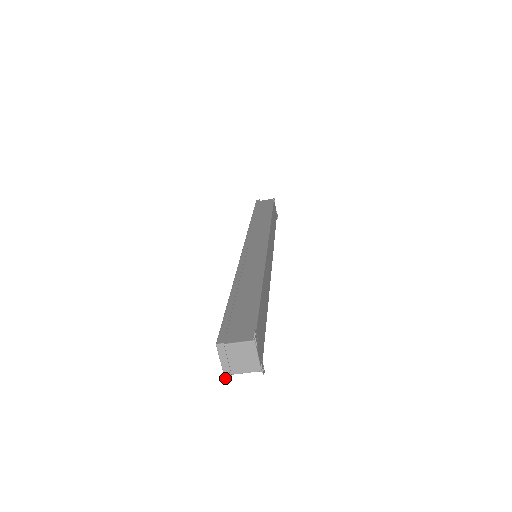
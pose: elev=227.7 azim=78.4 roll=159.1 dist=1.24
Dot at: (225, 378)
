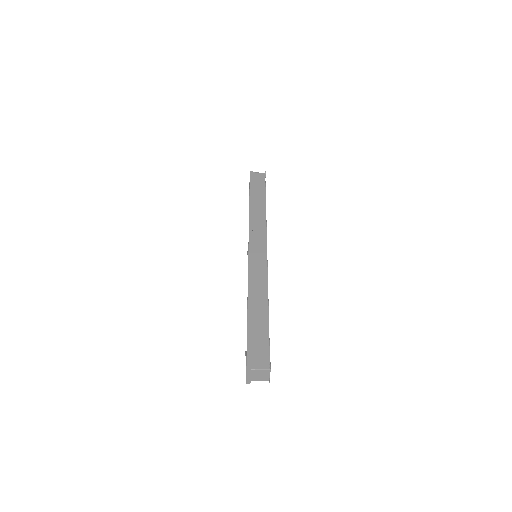
Dot at: (247, 383)
